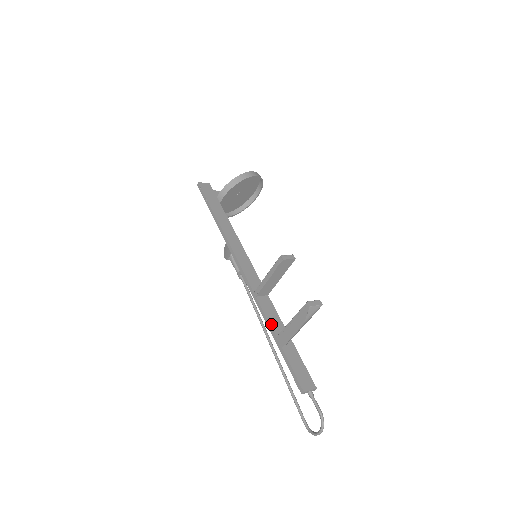
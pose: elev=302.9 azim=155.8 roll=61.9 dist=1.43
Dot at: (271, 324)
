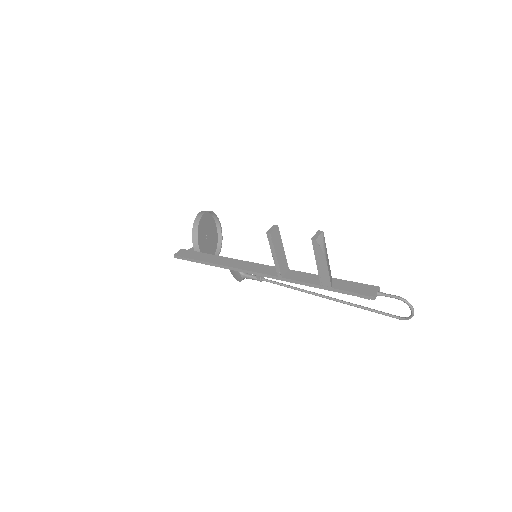
Dot at: (309, 282)
